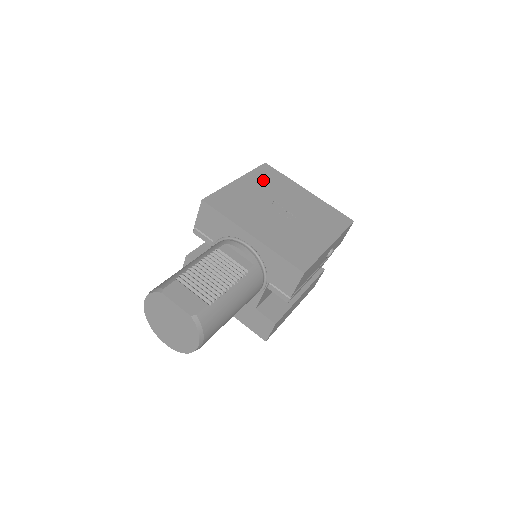
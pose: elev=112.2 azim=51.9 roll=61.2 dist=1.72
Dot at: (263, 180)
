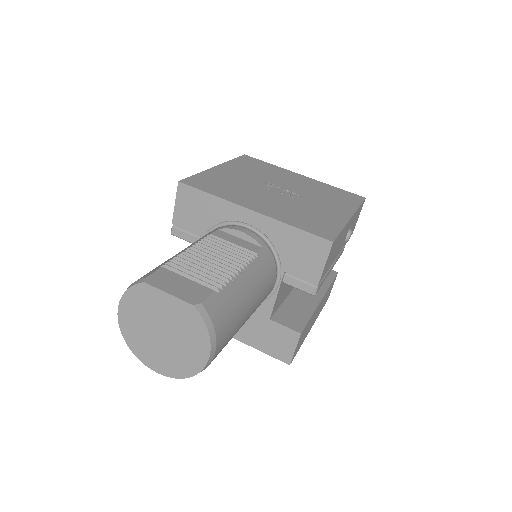
Dot at: (247, 167)
